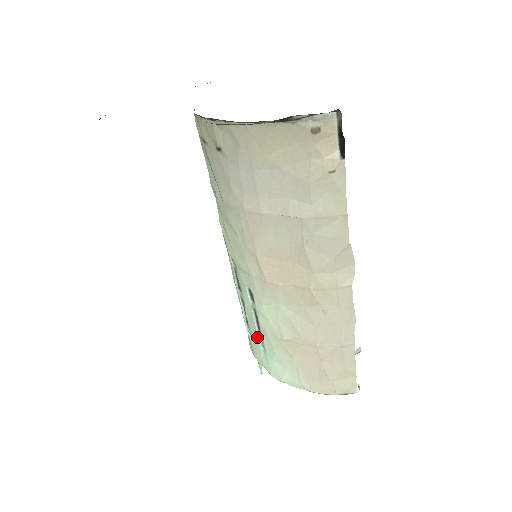
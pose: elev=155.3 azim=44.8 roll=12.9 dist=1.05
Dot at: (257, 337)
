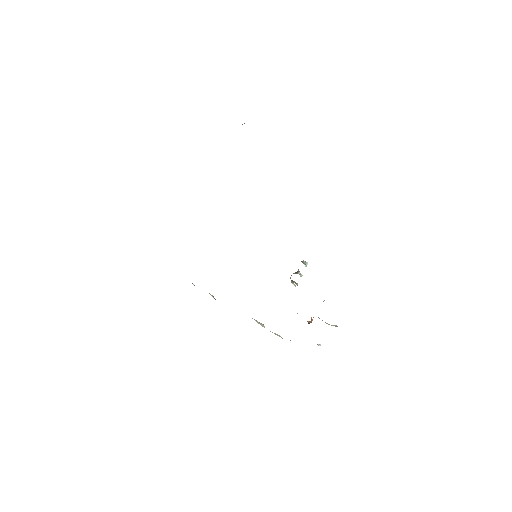
Dot at: occluded
